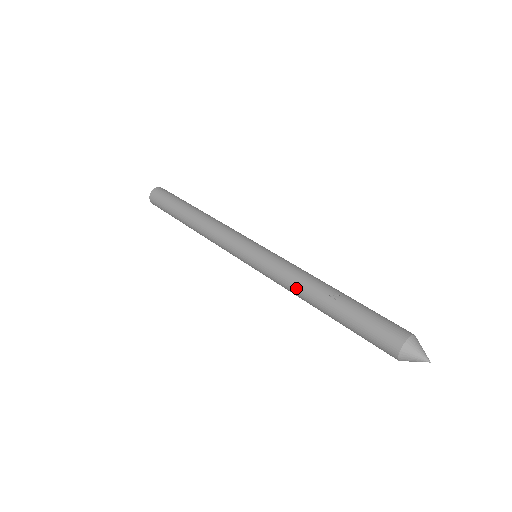
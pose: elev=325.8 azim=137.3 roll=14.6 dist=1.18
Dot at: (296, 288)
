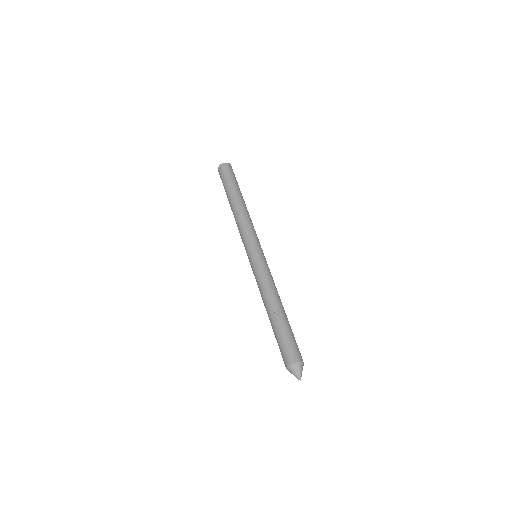
Dot at: (262, 295)
